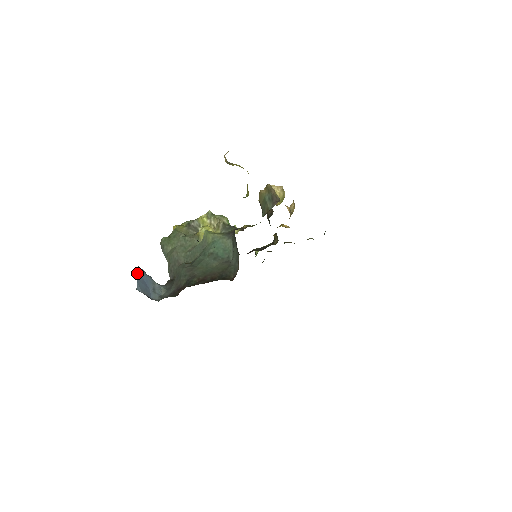
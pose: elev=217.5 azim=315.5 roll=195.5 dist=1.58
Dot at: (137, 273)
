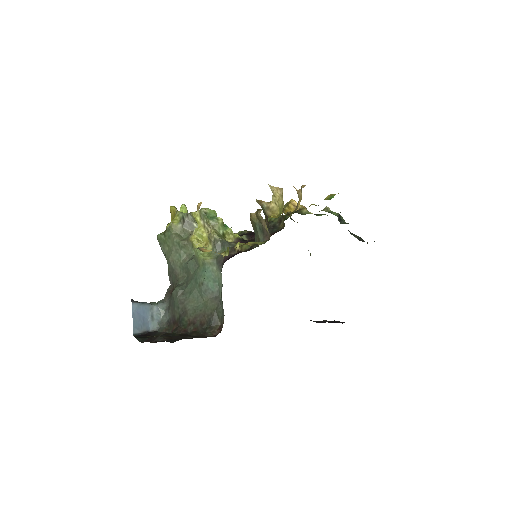
Dot at: (132, 313)
